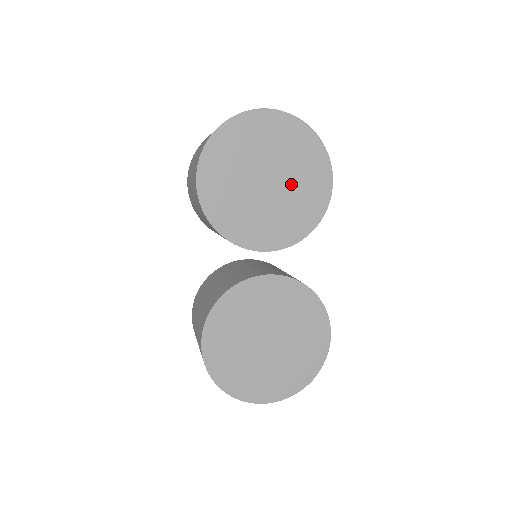
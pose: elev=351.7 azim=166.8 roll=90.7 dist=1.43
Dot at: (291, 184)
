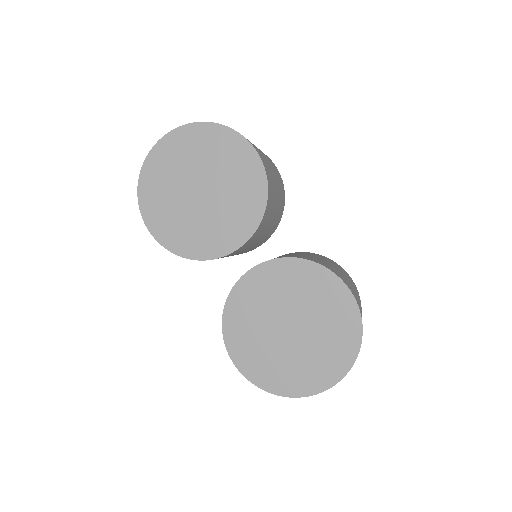
Dot at: (221, 179)
